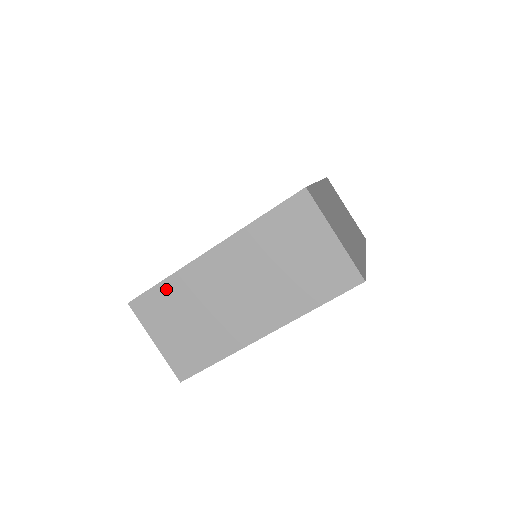
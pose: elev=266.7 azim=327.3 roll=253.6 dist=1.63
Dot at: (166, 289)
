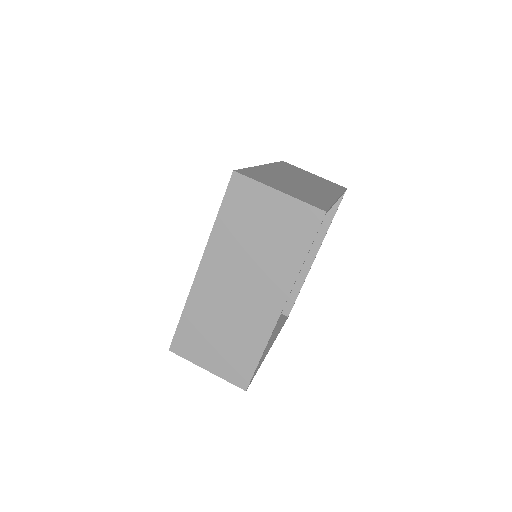
Dot at: (188, 320)
